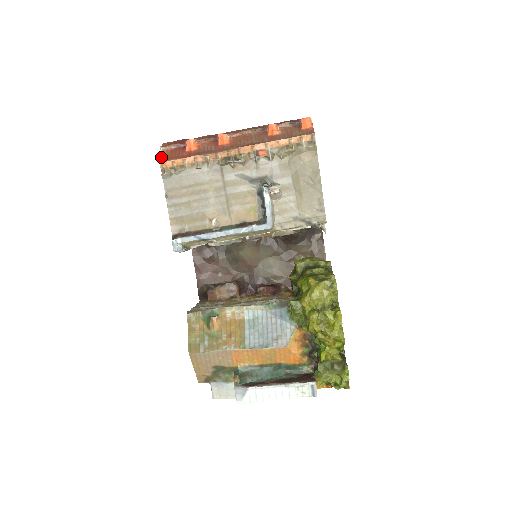
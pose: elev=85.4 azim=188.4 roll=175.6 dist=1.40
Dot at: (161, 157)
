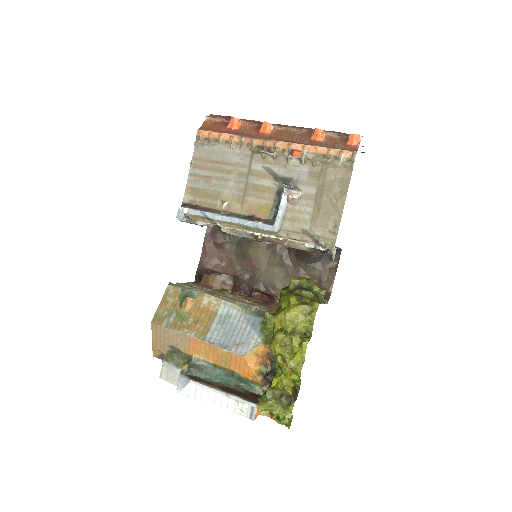
Dot at: (202, 125)
